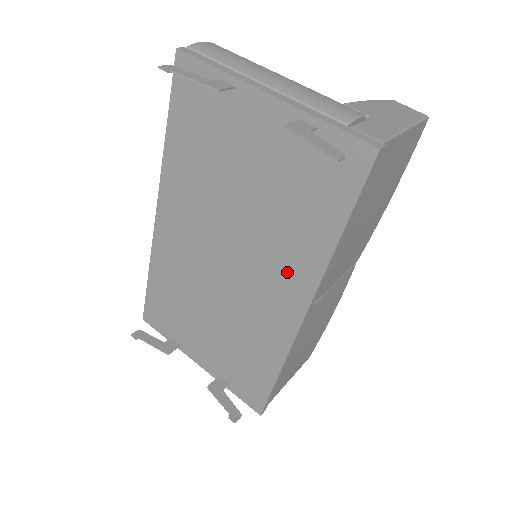
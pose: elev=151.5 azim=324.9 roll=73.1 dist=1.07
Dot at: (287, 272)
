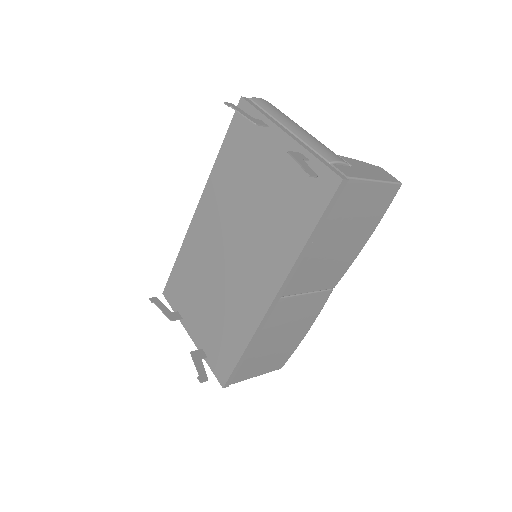
Dot at: (269, 263)
